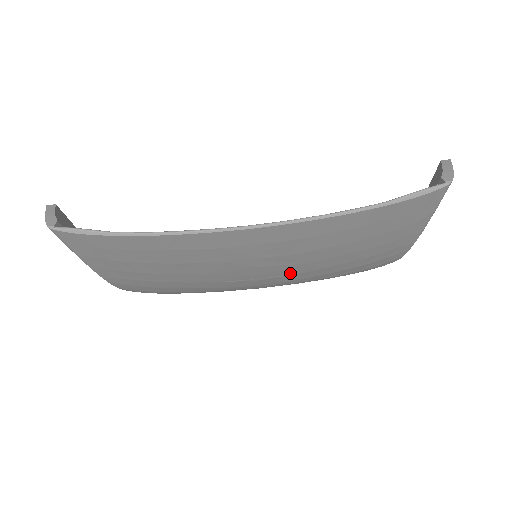
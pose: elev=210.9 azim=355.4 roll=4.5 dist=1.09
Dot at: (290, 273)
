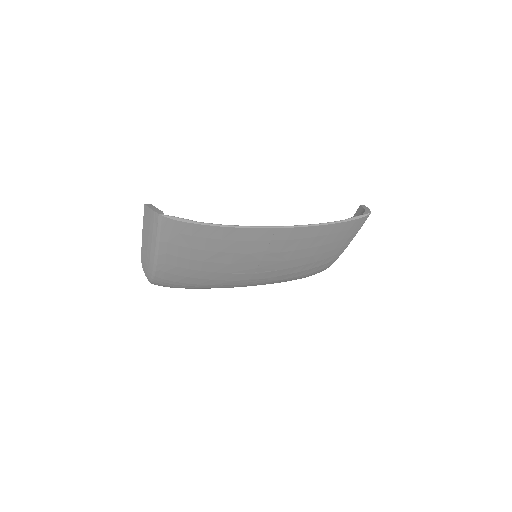
Dot at: (274, 269)
